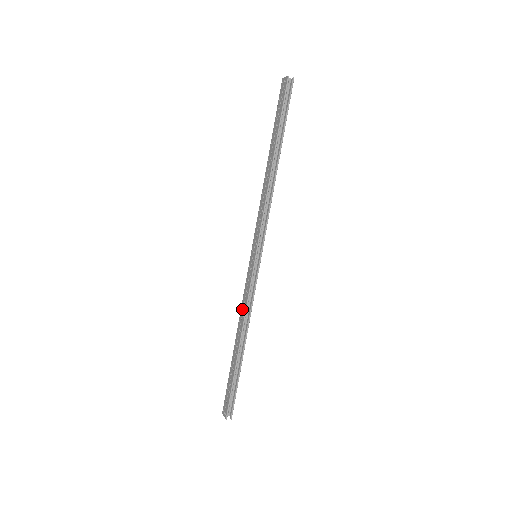
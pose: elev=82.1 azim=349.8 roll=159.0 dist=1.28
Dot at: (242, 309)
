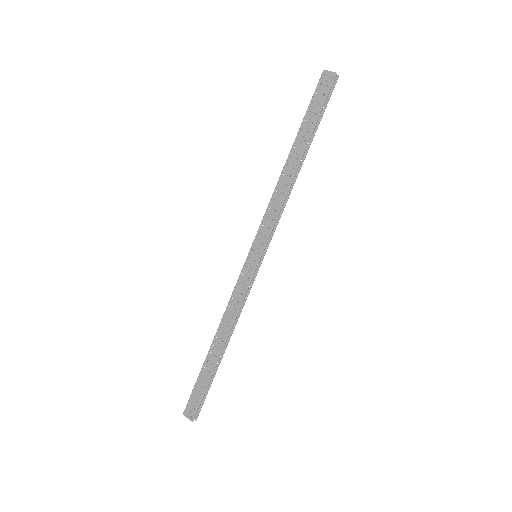
Dot at: (230, 310)
